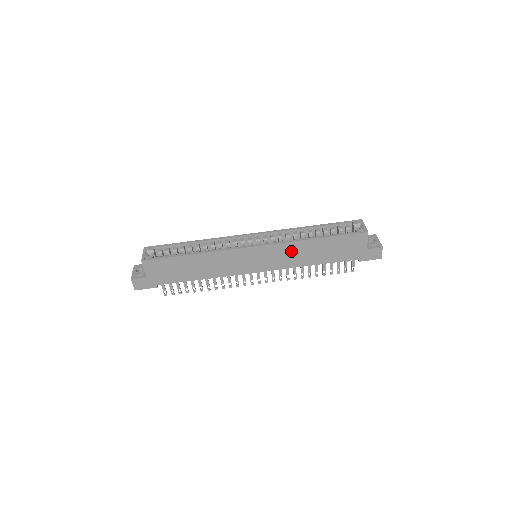
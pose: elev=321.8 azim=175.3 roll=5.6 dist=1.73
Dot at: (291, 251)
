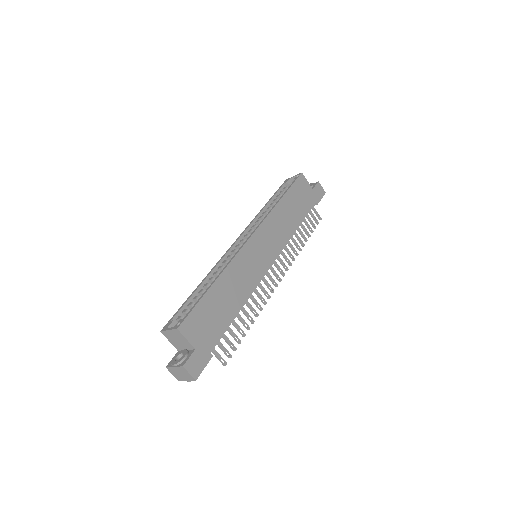
Dot at: (276, 224)
